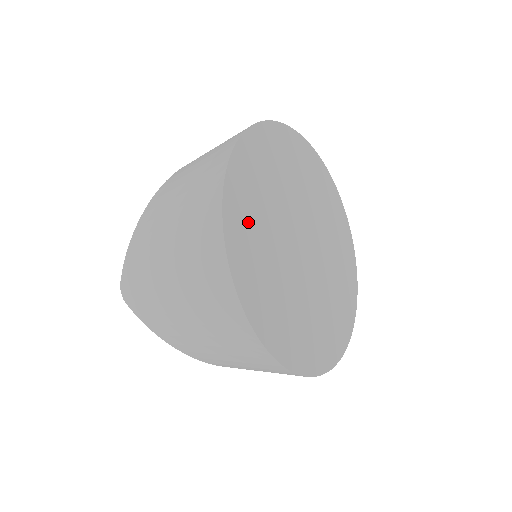
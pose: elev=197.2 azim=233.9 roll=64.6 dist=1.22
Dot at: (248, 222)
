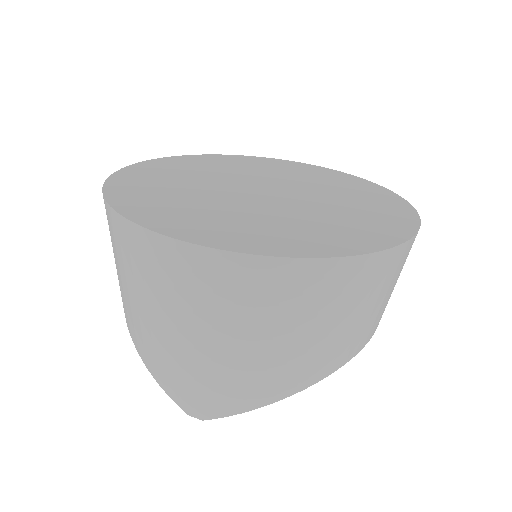
Dot at: (173, 212)
